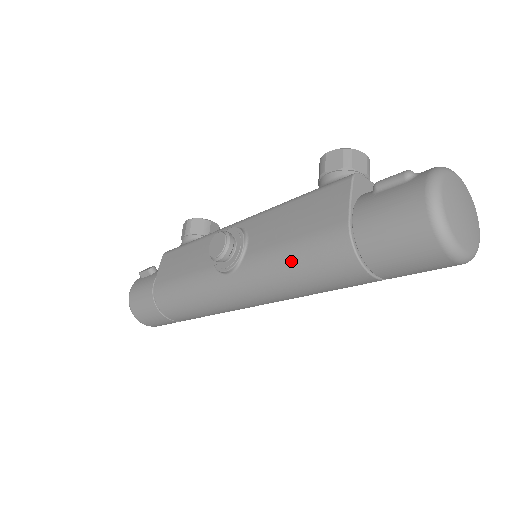
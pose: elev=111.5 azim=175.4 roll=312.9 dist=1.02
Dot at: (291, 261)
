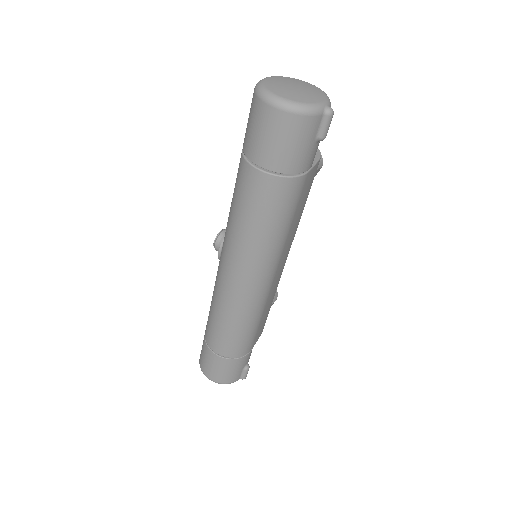
Dot at: (231, 202)
